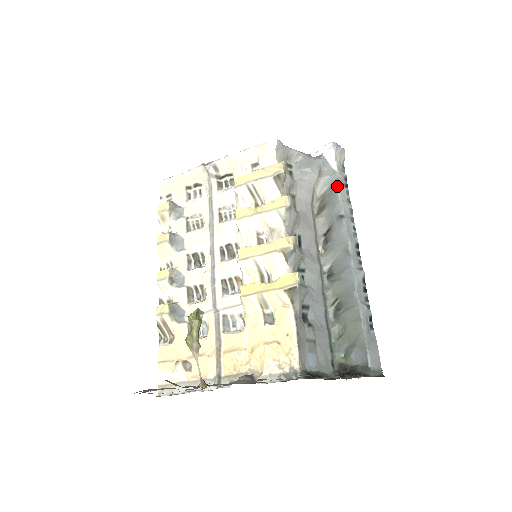
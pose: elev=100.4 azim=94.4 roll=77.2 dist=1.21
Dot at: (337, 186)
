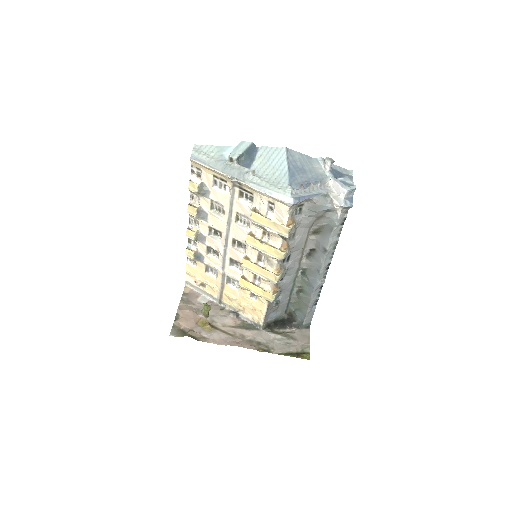
Dot at: (333, 229)
